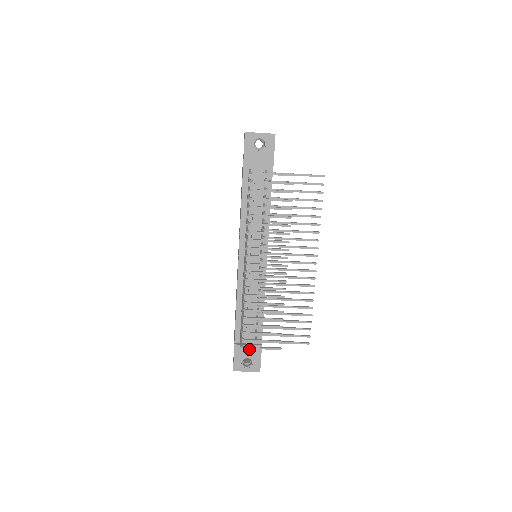
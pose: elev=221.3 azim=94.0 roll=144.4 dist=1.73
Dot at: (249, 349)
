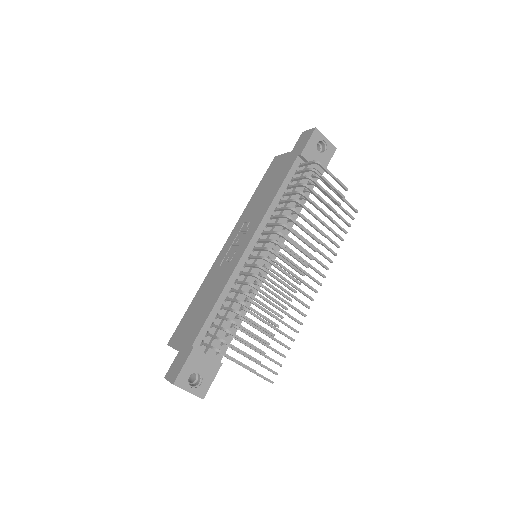
Dot at: (207, 361)
